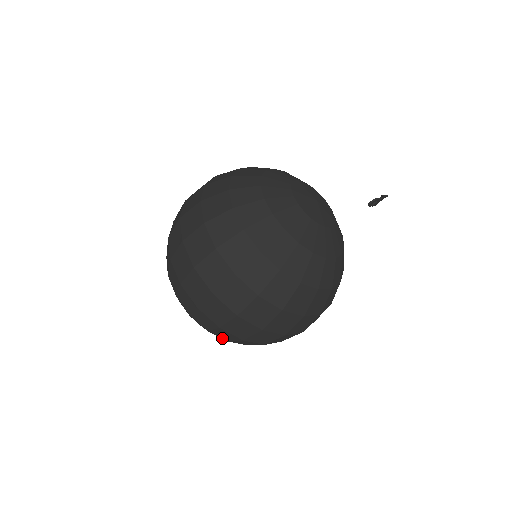
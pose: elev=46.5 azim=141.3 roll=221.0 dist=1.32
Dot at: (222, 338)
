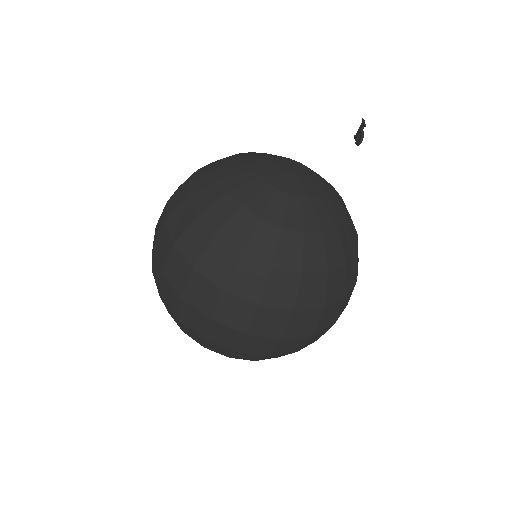
Dot at: occluded
